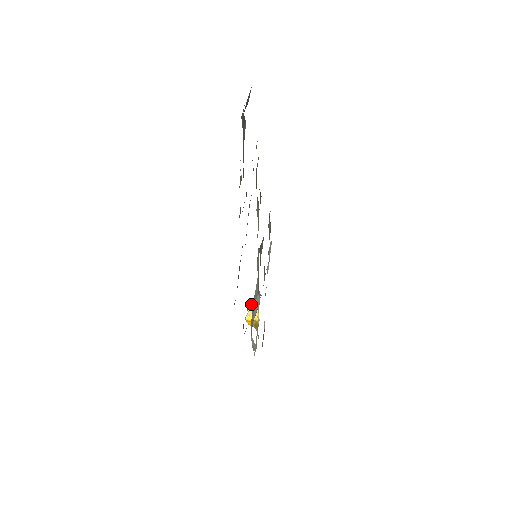
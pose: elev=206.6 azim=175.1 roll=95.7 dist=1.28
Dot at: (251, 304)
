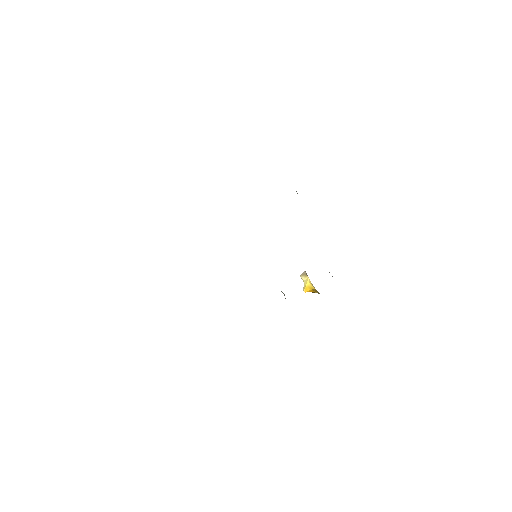
Dot at: (302, 274)
